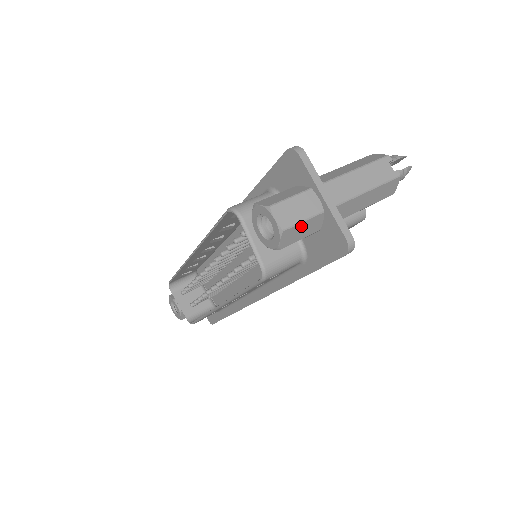
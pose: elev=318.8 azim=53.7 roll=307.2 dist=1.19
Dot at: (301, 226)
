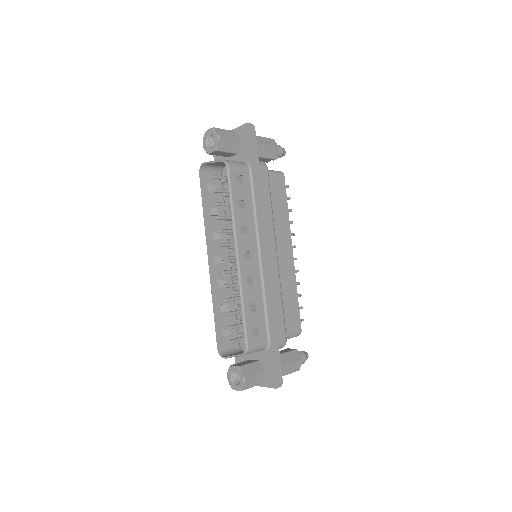
Dot at: (224, 131)
